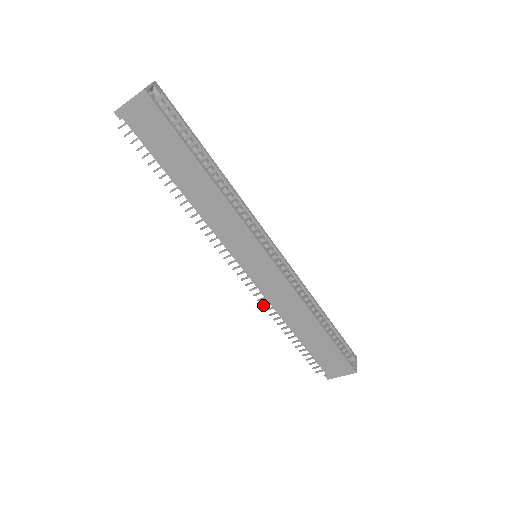
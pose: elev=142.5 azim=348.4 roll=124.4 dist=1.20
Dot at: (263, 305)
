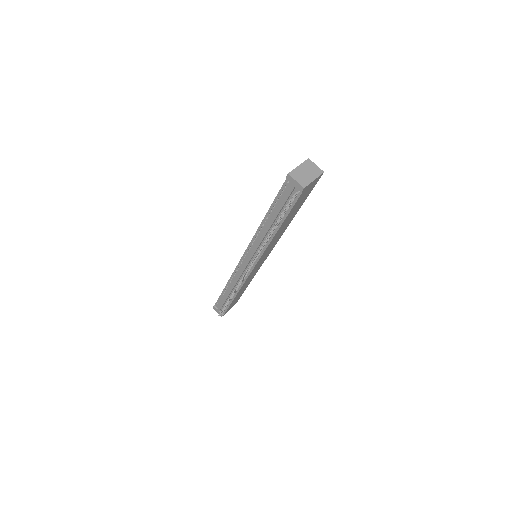
Dot at: occluded
